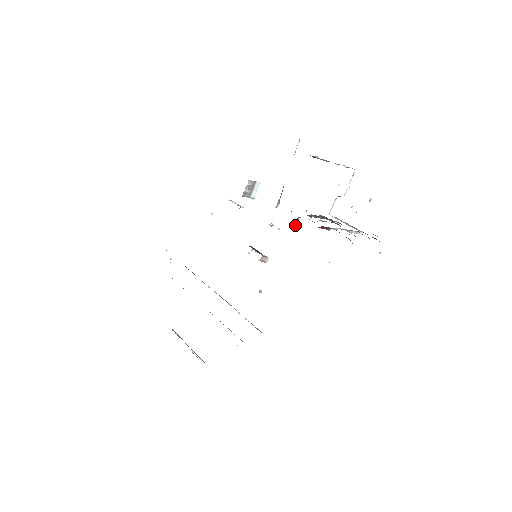
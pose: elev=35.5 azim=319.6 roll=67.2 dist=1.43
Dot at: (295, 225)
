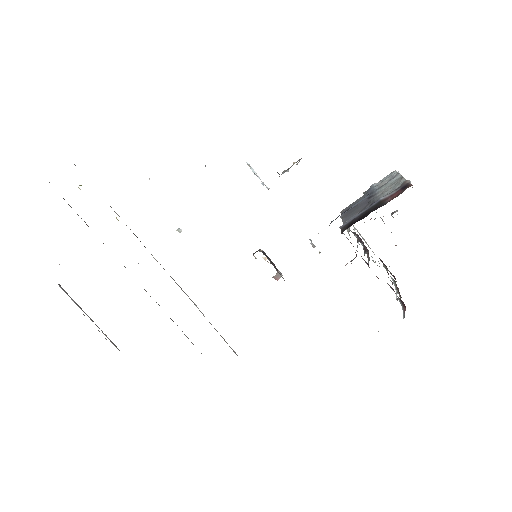
Dot at: occluded
